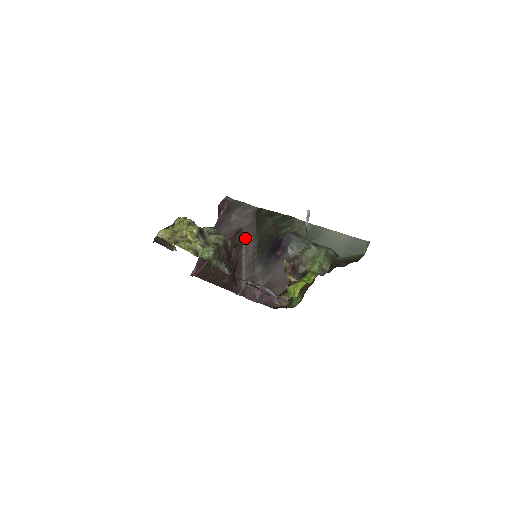
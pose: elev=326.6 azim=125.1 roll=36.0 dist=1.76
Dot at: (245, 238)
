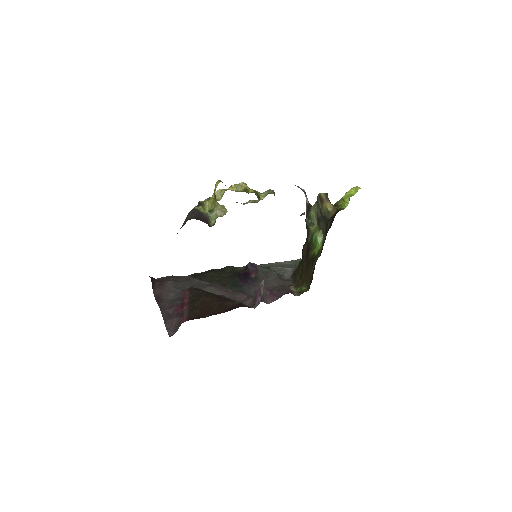
Dot at: (203, 289)
